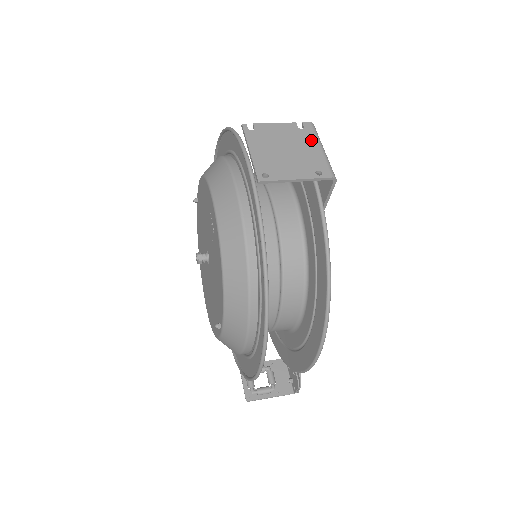
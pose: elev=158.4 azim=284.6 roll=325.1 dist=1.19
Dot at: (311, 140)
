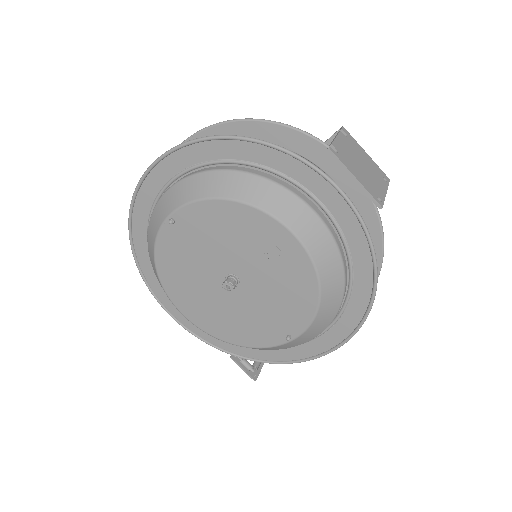
Dot at: (359, 147)
